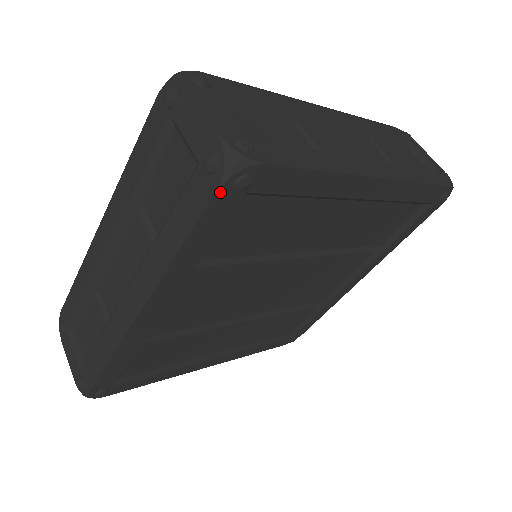
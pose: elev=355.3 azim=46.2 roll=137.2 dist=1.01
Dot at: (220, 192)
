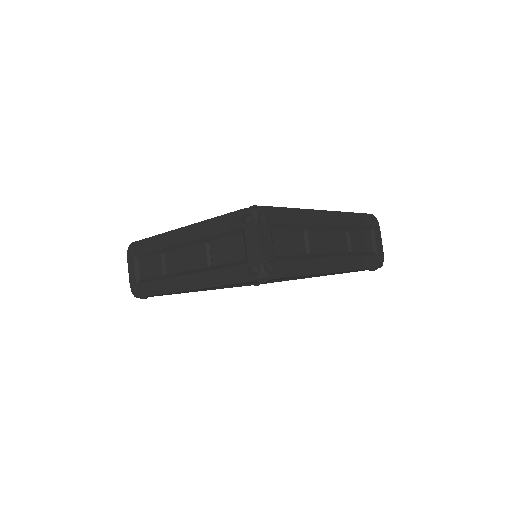
Dot at: occluded
